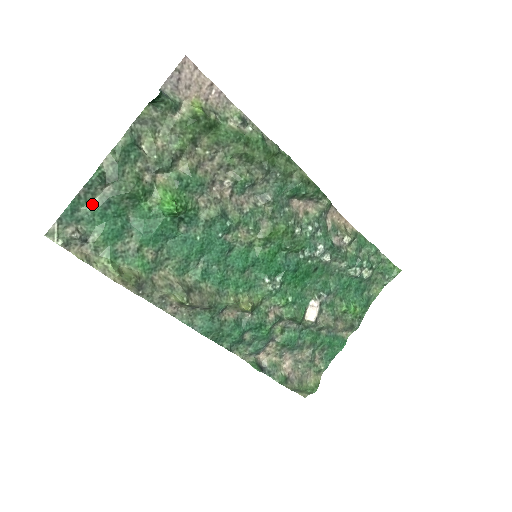
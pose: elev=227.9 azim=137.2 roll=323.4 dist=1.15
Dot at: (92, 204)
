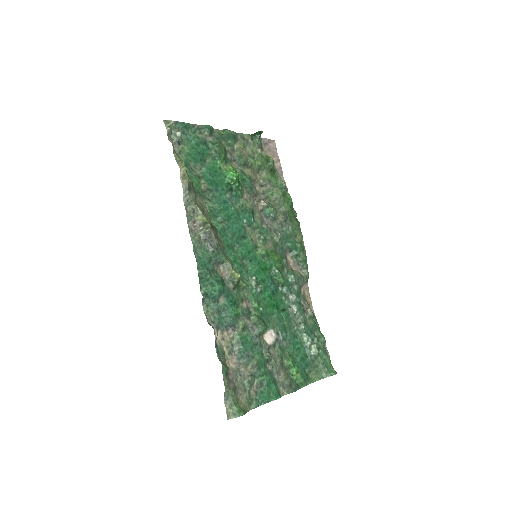
Dot at: (196, 135)
